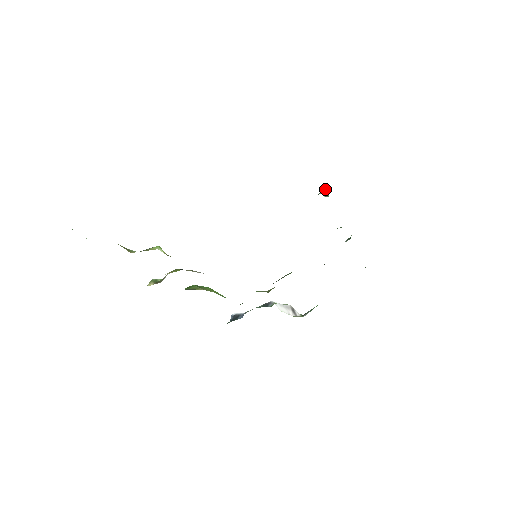
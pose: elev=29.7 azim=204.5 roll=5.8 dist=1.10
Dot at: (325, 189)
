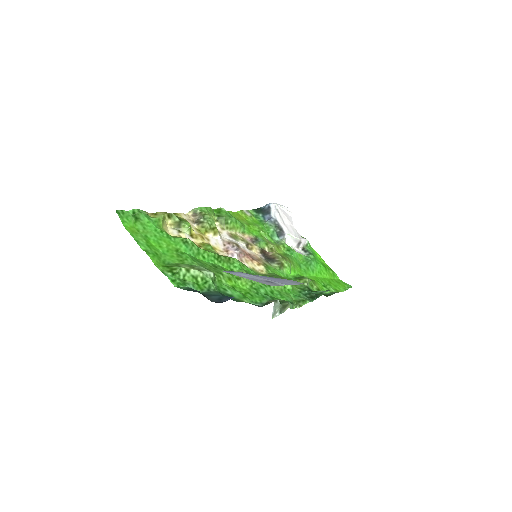
Dot at: (289, 305)
